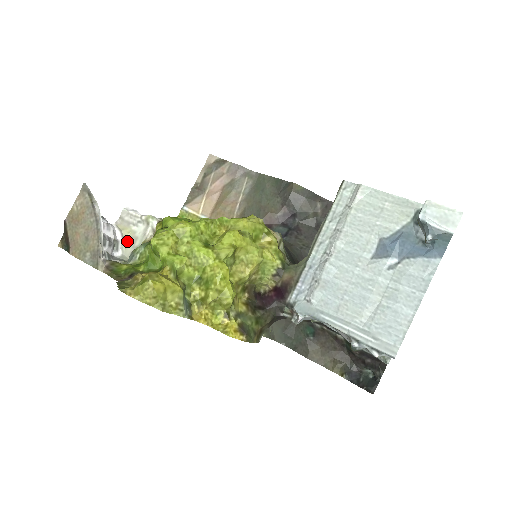
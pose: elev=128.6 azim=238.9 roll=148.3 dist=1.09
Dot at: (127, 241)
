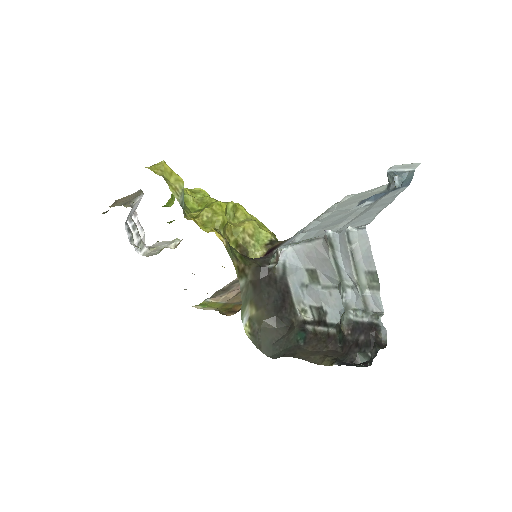
Dot at: (151, 251)
